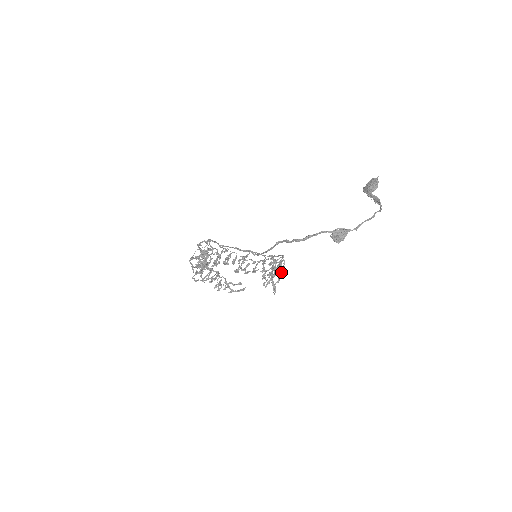
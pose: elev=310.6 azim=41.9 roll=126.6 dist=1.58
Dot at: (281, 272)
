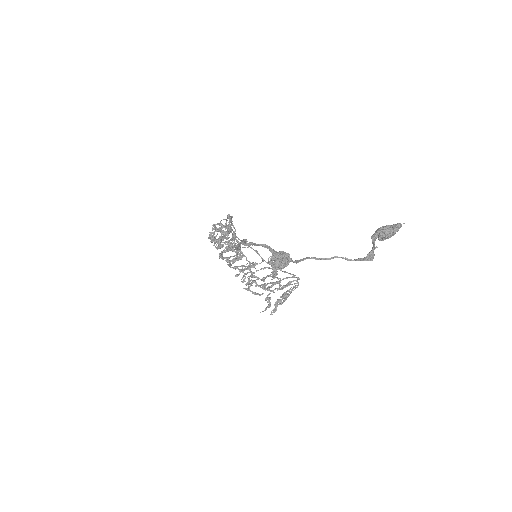
Dot at: (284, 293)
